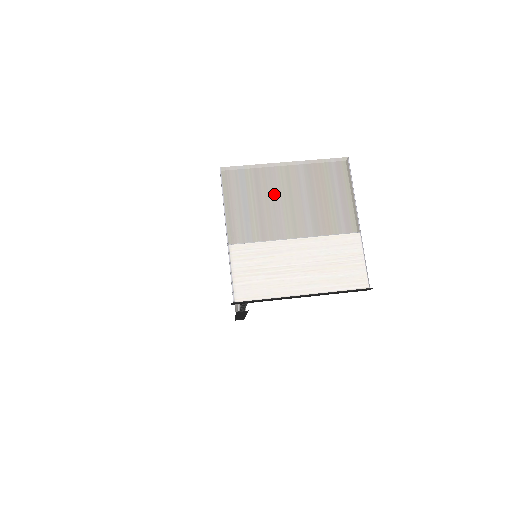
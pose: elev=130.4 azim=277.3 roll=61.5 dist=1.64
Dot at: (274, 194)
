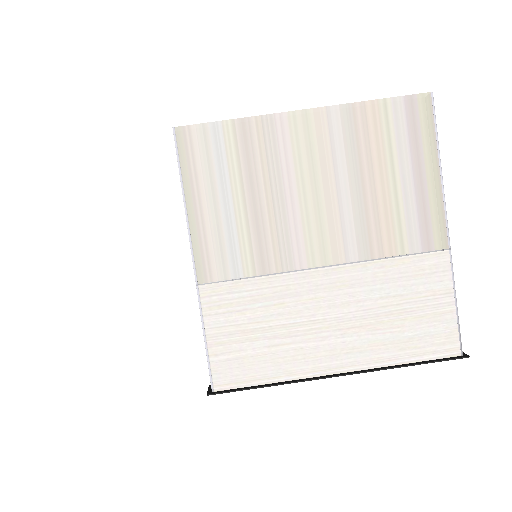
Dot at: (282, 179)
